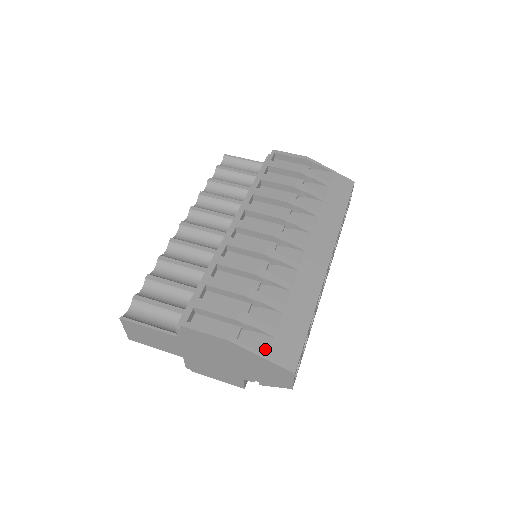
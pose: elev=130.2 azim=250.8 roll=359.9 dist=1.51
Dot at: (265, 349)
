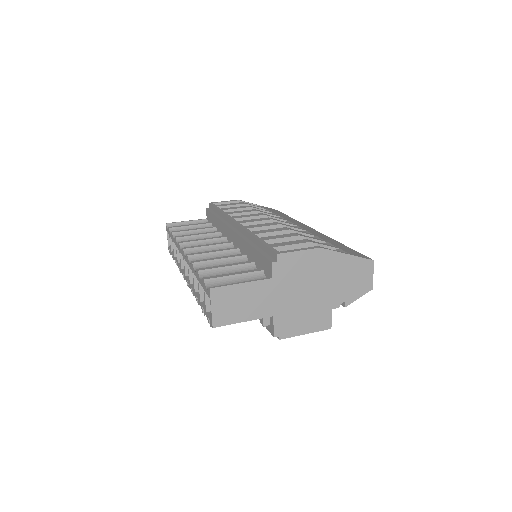
Dot at: occluded
